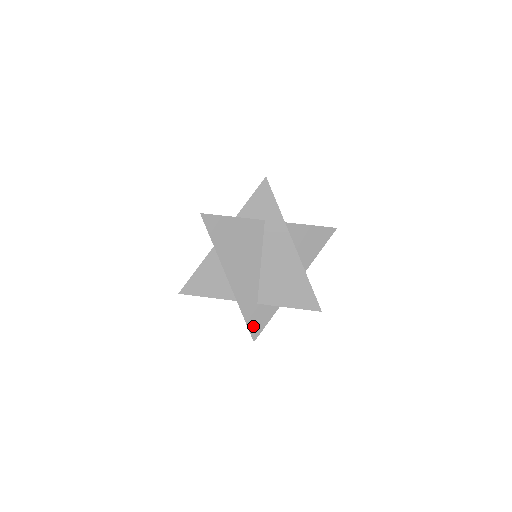
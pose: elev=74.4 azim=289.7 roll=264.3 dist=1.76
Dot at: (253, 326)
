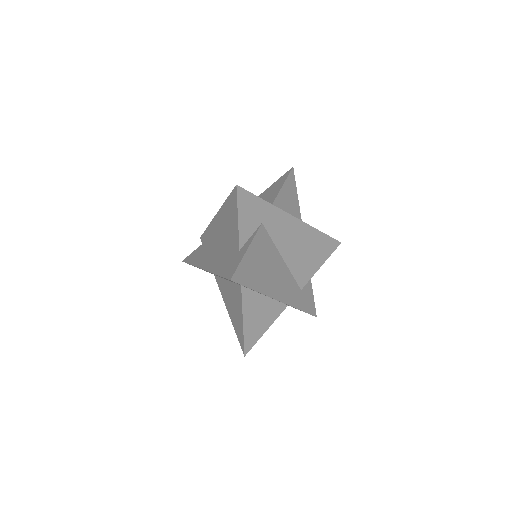
Dot at: (309, 308)
